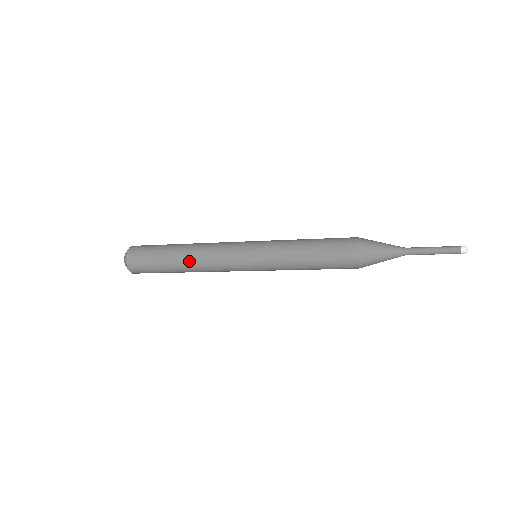
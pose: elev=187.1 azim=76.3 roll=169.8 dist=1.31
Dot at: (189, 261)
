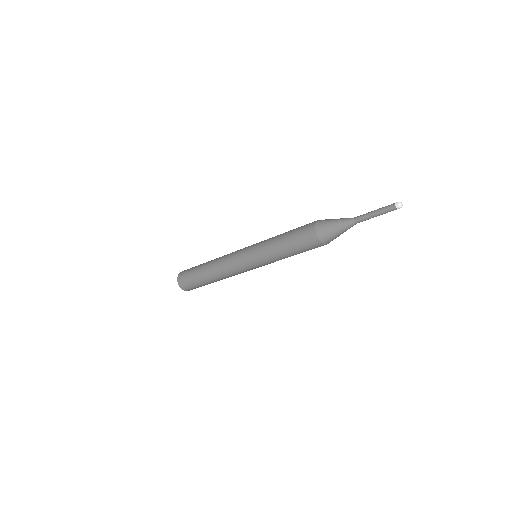
Dot at: (211, 265)
